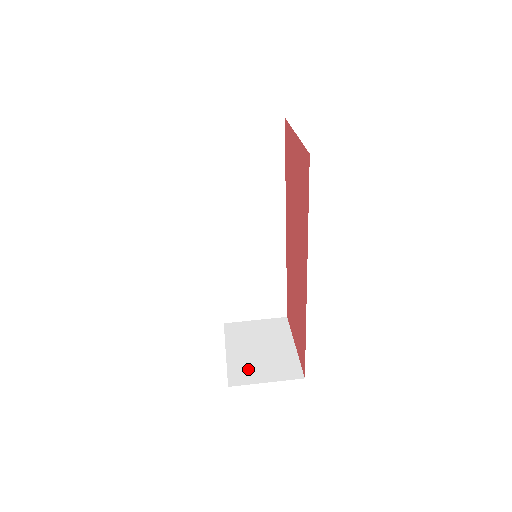
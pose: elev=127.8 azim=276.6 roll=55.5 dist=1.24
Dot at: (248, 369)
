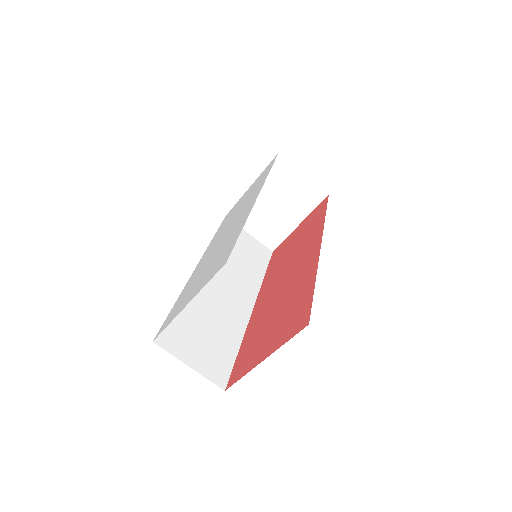
Dot at: (250, 215)
